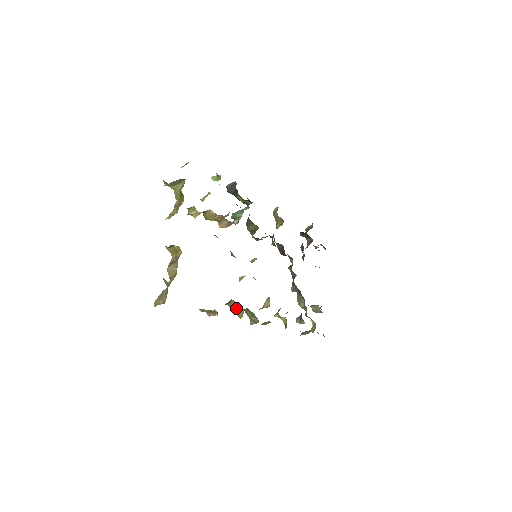
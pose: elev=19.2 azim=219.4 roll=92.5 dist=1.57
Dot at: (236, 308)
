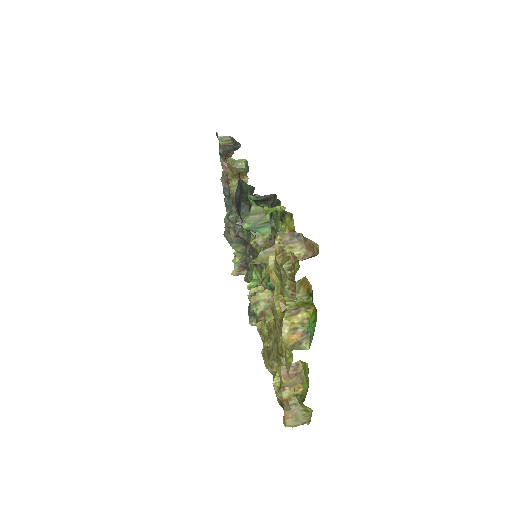
Dot at: occluded
